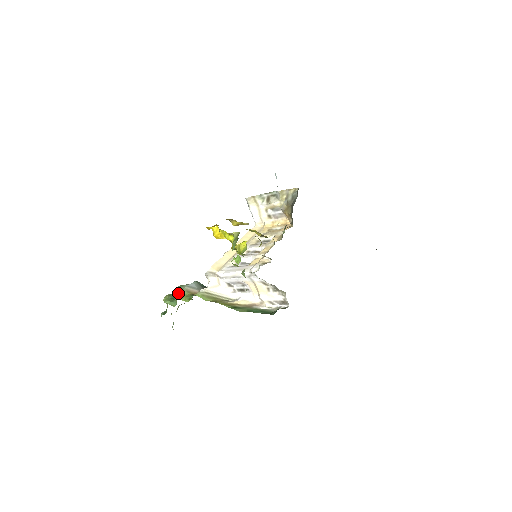
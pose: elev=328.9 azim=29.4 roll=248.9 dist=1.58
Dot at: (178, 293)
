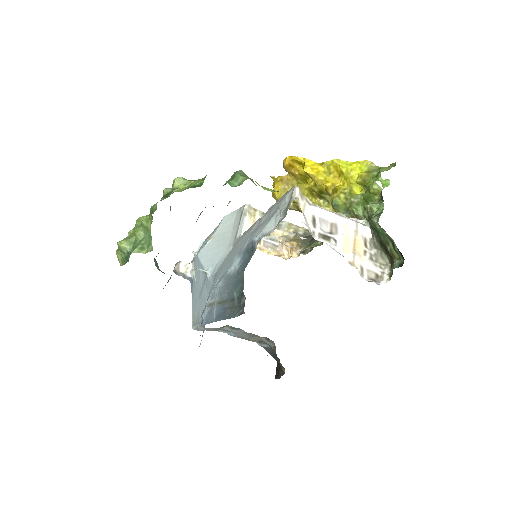
Dot at: occluded
